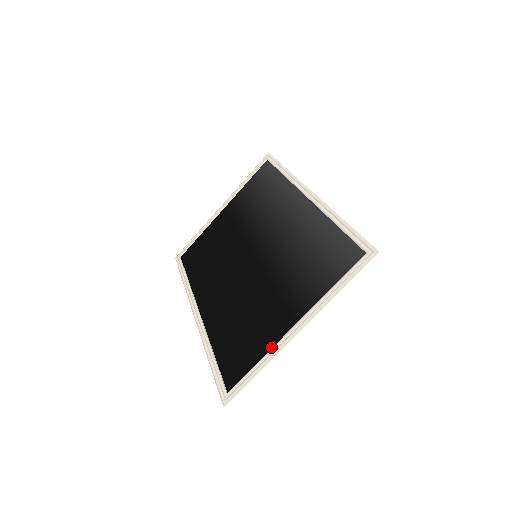
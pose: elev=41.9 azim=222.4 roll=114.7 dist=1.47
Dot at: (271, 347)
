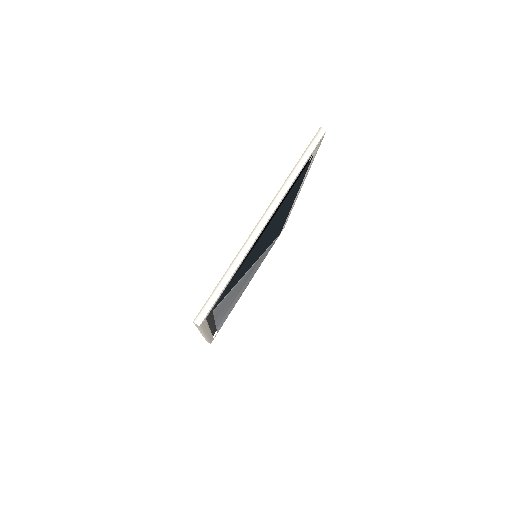
Dot at: occluded
